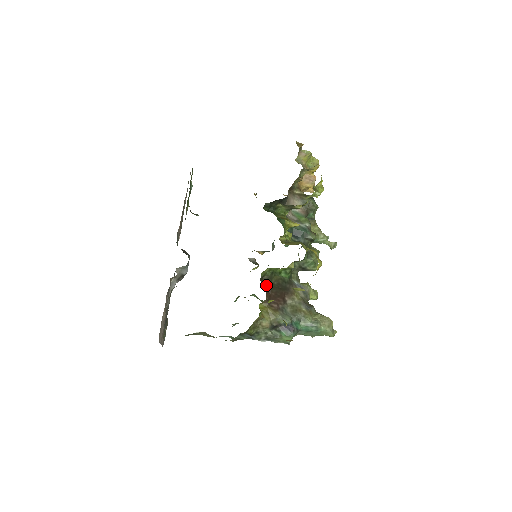
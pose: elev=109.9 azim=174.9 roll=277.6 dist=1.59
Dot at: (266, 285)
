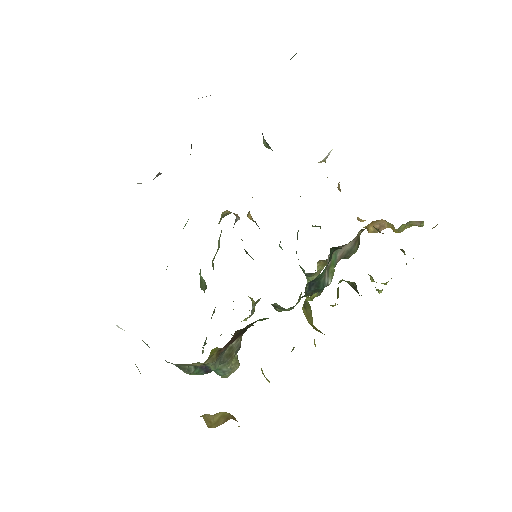
Dot at: (241, 329)
